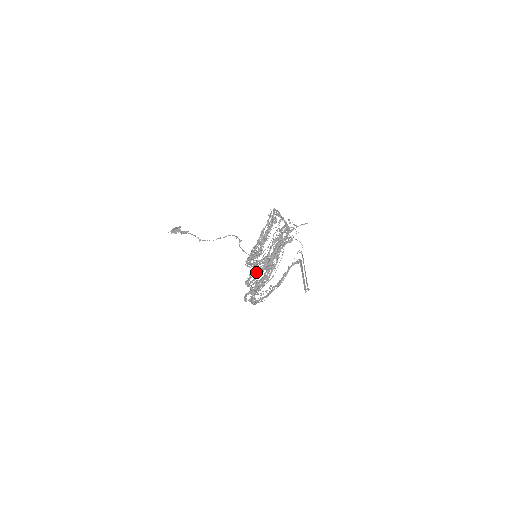
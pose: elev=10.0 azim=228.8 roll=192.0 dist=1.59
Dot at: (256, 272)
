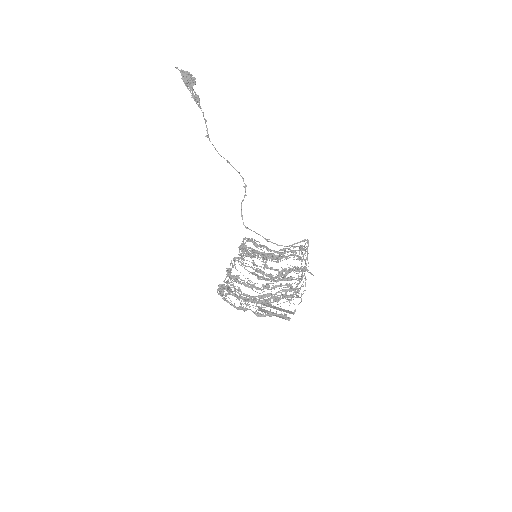
Dot at: occluded
